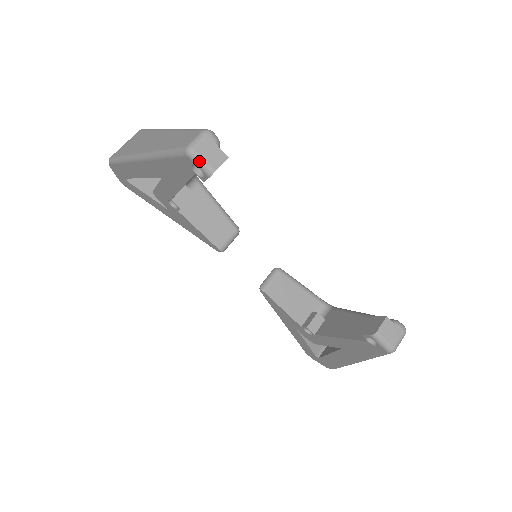
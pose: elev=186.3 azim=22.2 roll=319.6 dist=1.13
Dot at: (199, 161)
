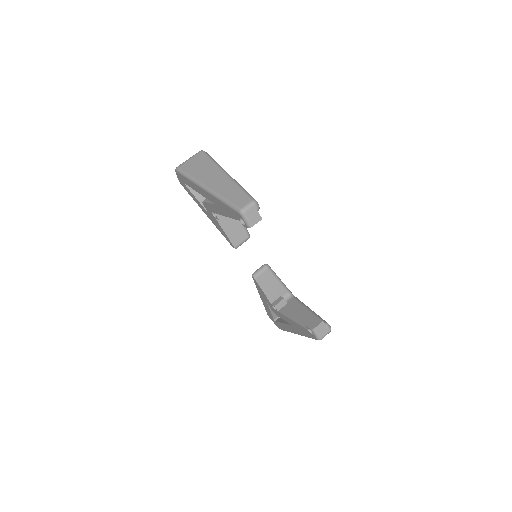
Dot at: (246, 219)
